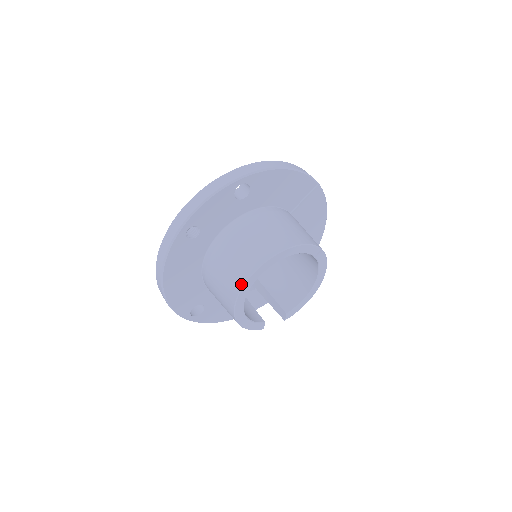
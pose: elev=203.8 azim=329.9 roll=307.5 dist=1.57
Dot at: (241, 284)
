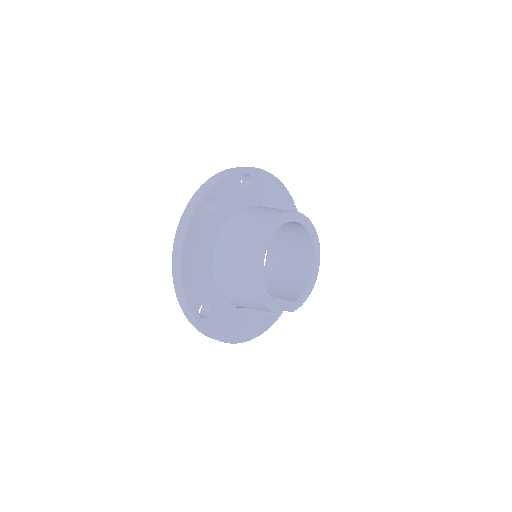
Dot at: (262, 235)
